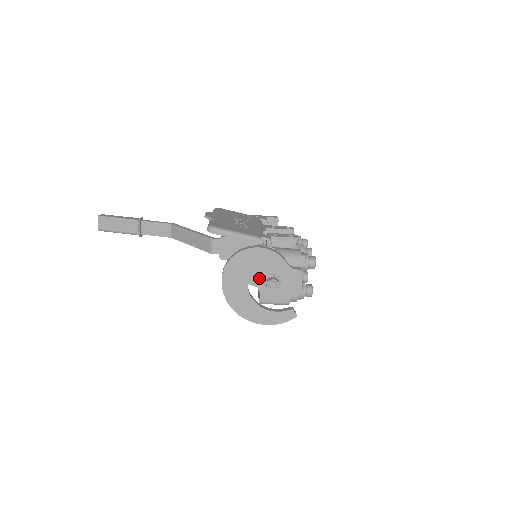
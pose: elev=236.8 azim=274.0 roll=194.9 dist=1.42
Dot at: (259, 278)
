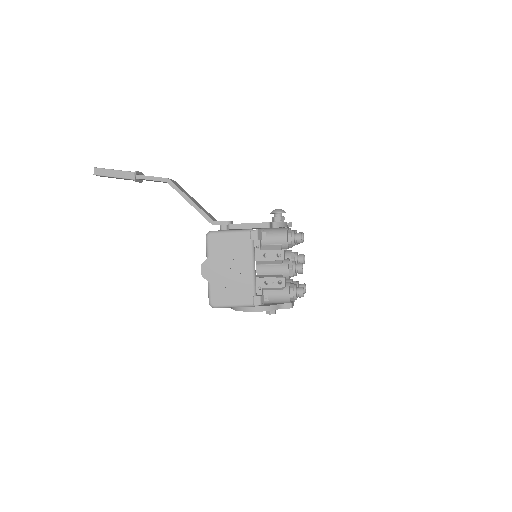
Dot at: occluded
